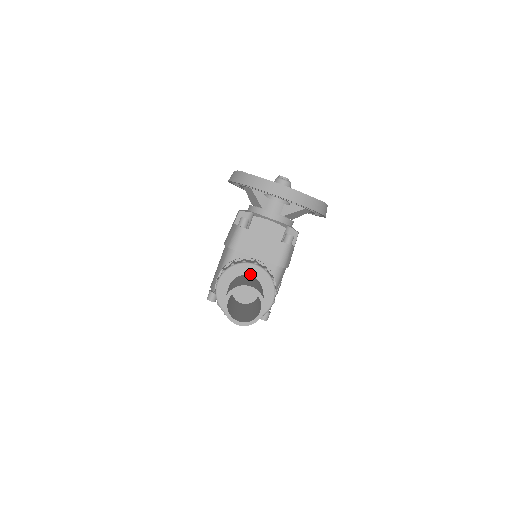
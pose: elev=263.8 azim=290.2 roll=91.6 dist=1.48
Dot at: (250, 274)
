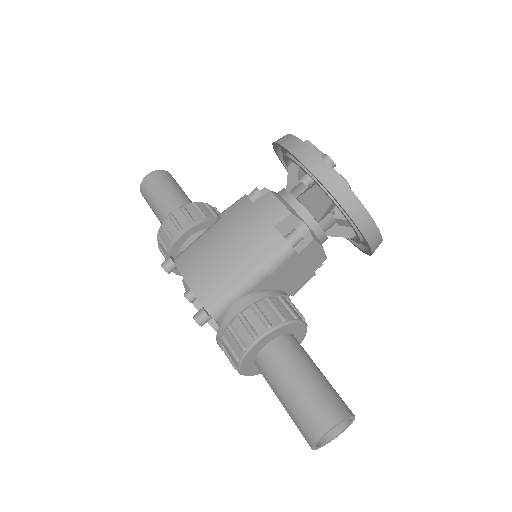
Dot at: (293, 333)
